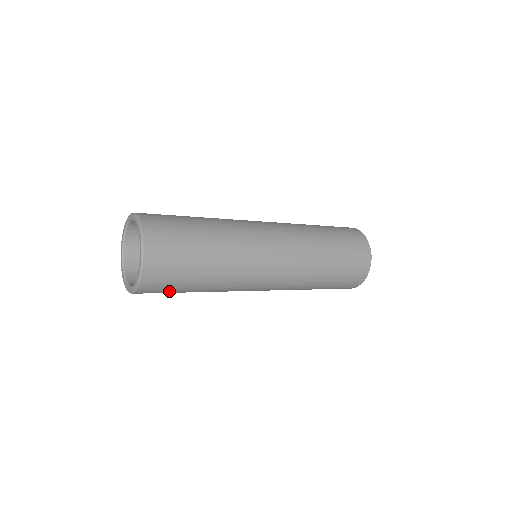
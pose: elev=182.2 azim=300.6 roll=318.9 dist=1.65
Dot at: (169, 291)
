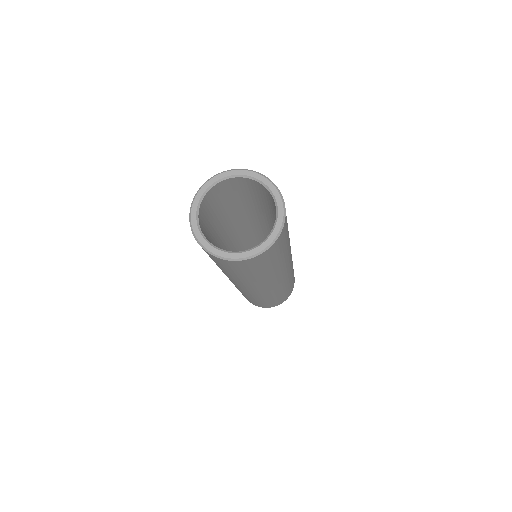
Dot at: (259, 266)
